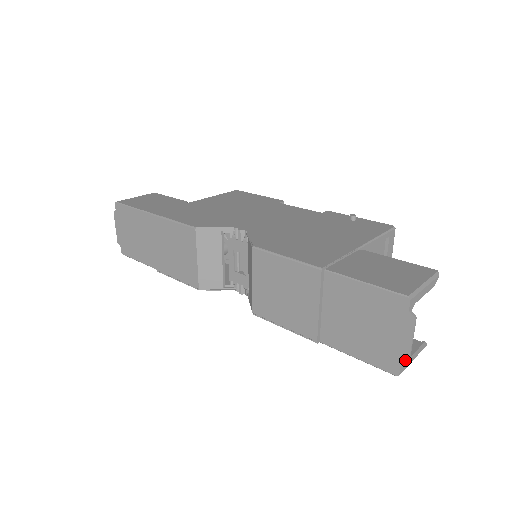
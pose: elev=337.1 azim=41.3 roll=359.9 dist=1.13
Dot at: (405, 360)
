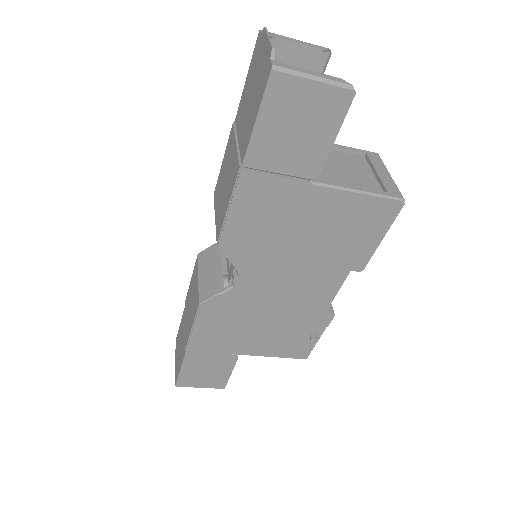
Dot at: (270, 51)
